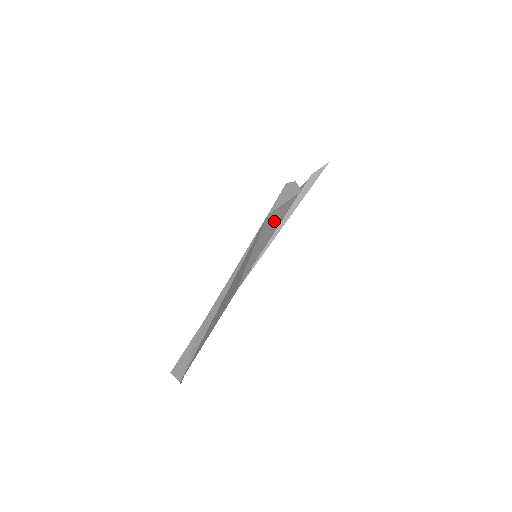
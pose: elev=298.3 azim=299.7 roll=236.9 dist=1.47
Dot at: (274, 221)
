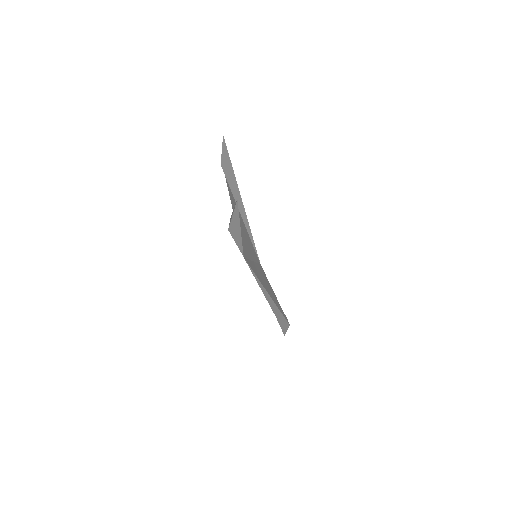
Dot at: (242, 234)
